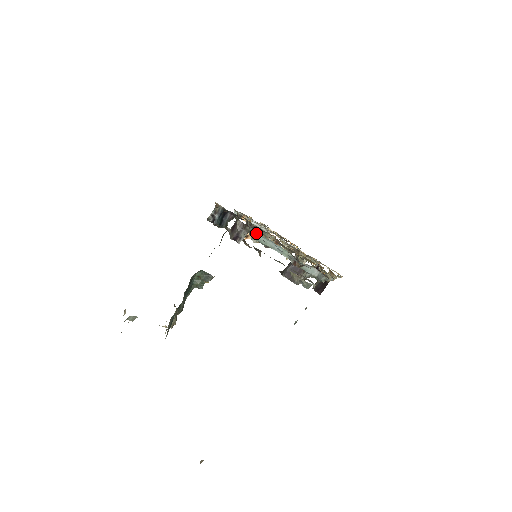
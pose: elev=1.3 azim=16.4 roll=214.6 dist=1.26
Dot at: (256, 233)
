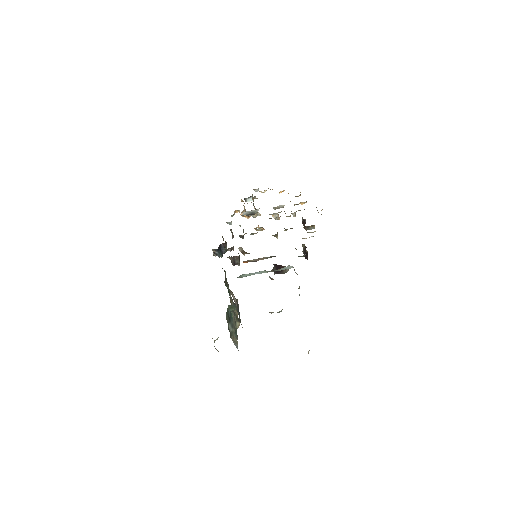
Dot at: (240, 276)
